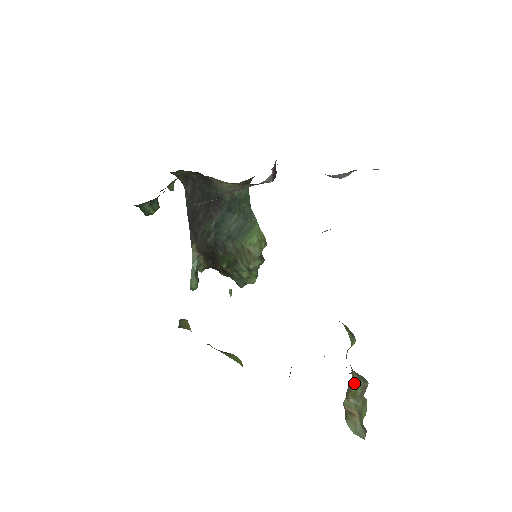
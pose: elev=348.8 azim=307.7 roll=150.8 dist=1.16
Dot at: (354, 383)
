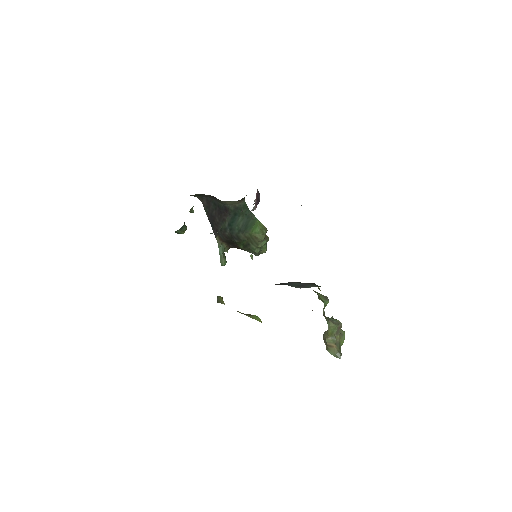
Dot at: (330, 328)
